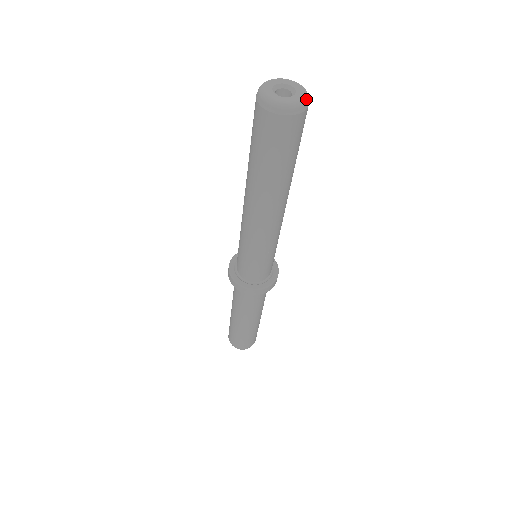
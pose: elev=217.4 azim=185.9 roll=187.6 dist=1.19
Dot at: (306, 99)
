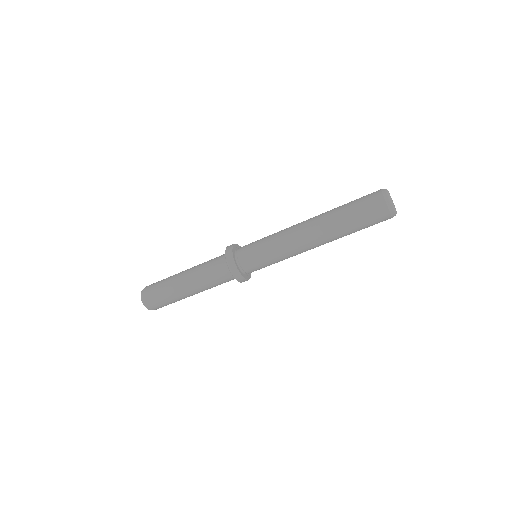
Dot at: occluded
